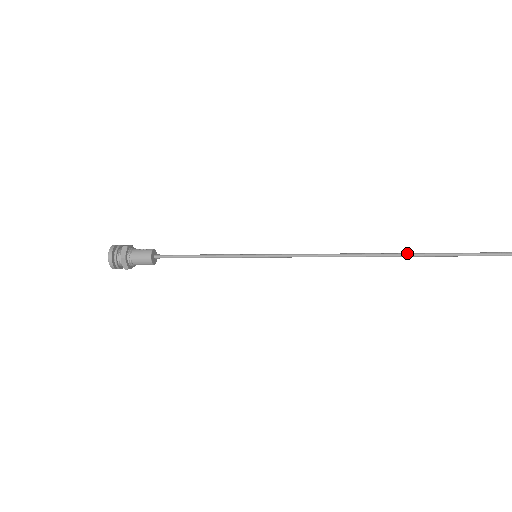
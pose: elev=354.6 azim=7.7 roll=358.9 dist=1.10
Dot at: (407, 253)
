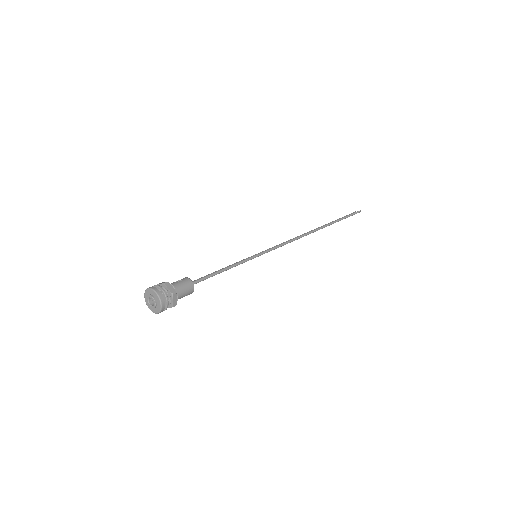
Dot at: (324, 225)
